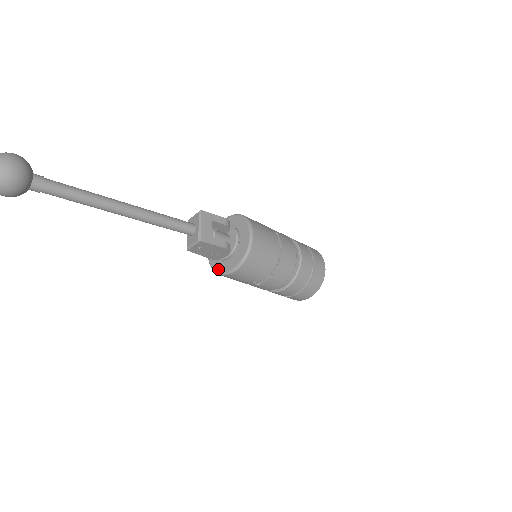
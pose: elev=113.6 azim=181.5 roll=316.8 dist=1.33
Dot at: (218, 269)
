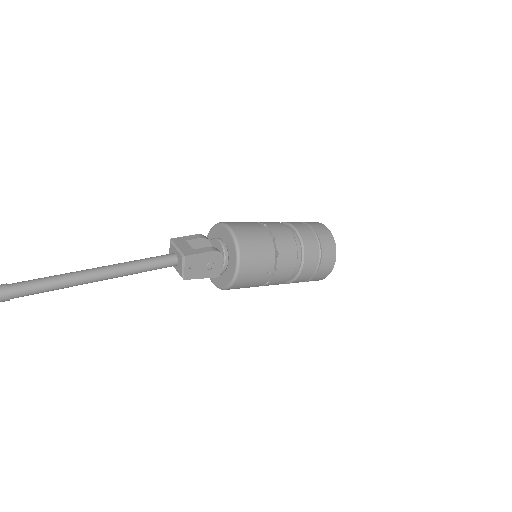
Dot at: (227, 282)
